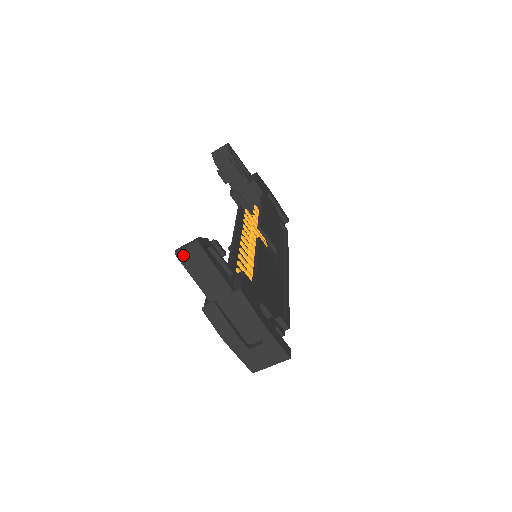
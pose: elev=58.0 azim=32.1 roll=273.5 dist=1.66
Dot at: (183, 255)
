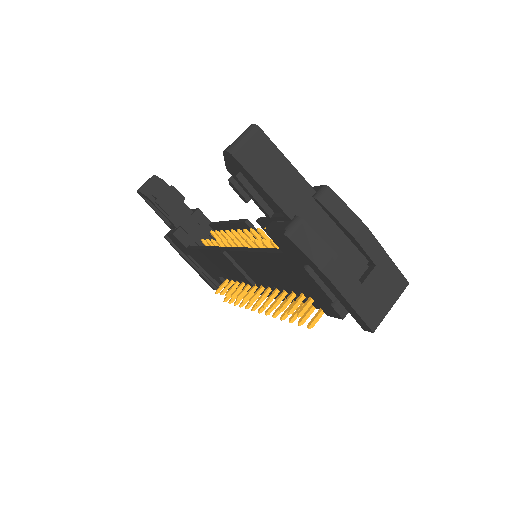
Dot at: (240, 150)
